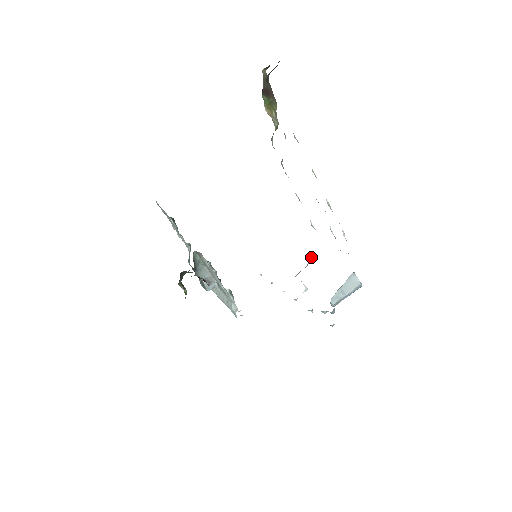
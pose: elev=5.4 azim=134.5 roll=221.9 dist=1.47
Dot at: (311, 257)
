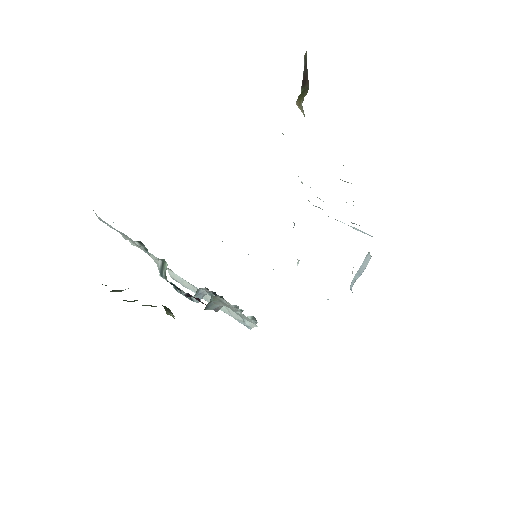
Dot at: (293, 222)
